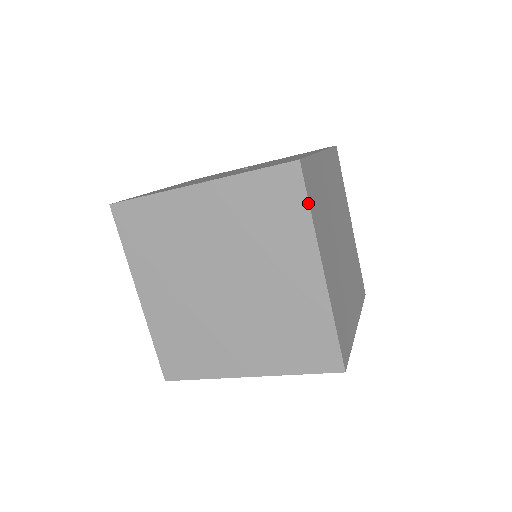
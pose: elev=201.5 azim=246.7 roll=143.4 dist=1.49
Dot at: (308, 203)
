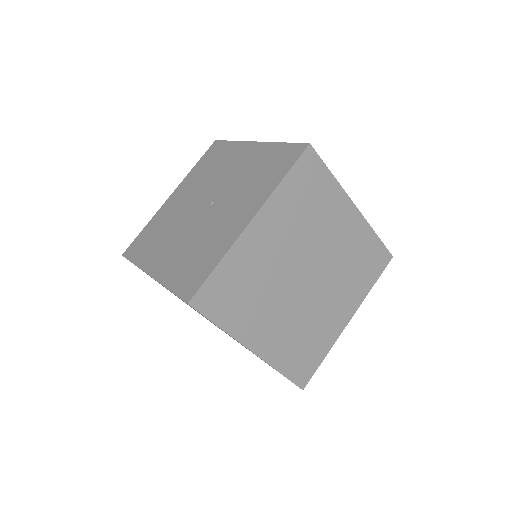
Dot at: occluded
